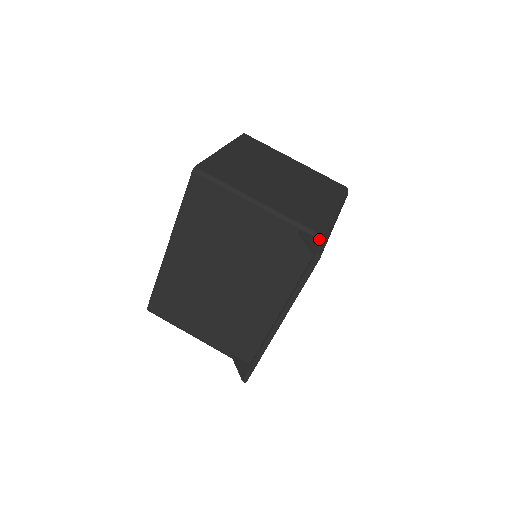
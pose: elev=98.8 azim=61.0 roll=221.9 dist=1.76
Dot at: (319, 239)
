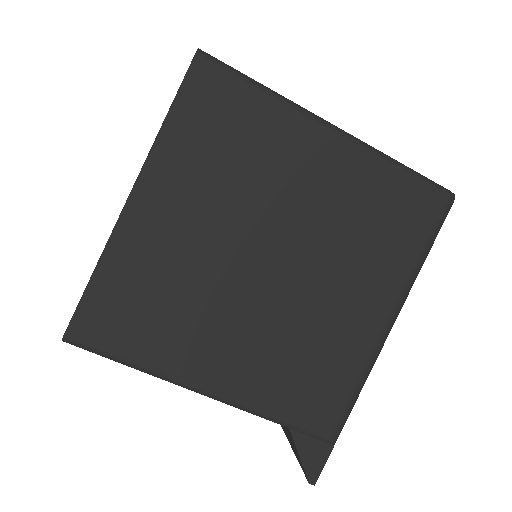
Dot at: (323, 441)
